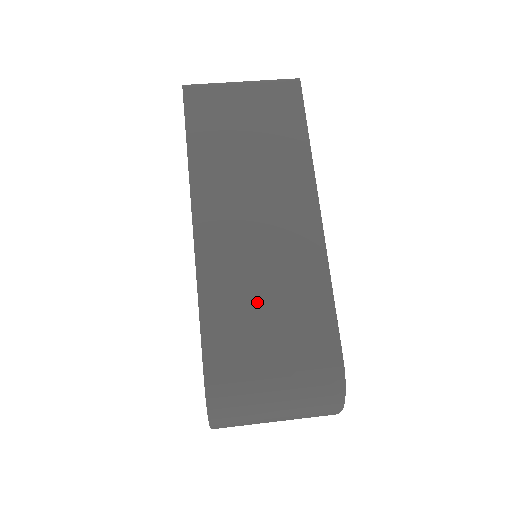
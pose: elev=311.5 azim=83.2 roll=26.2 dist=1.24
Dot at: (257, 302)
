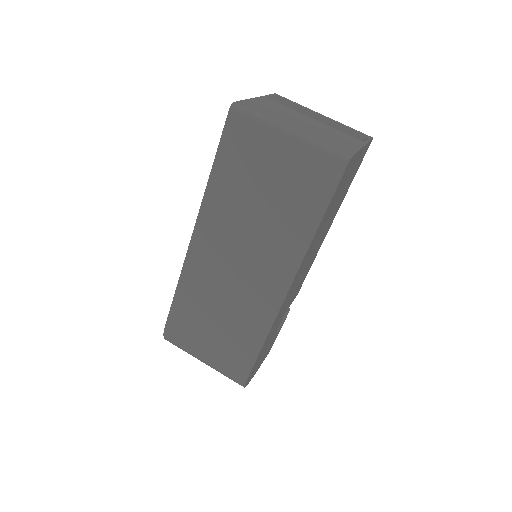
Dot at: (212, 314)
